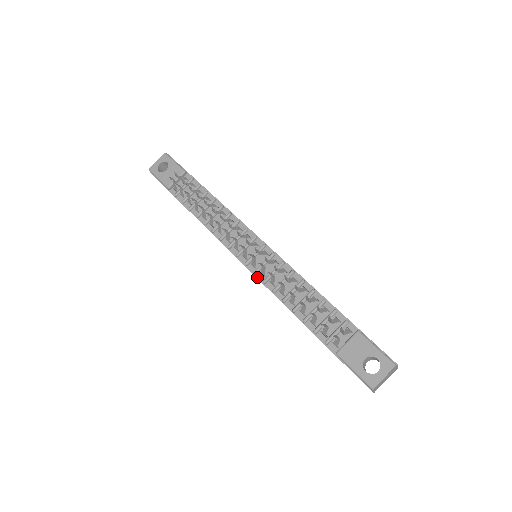
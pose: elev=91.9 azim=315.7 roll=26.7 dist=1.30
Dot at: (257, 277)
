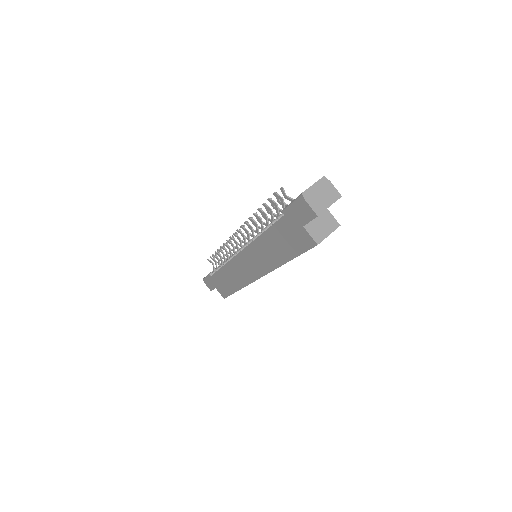
Dot at: (246, 247)
